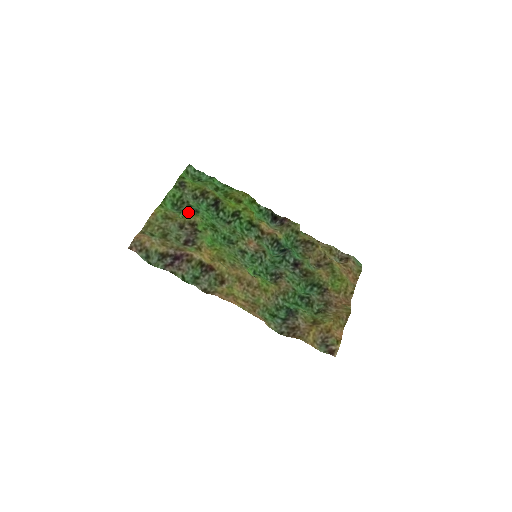
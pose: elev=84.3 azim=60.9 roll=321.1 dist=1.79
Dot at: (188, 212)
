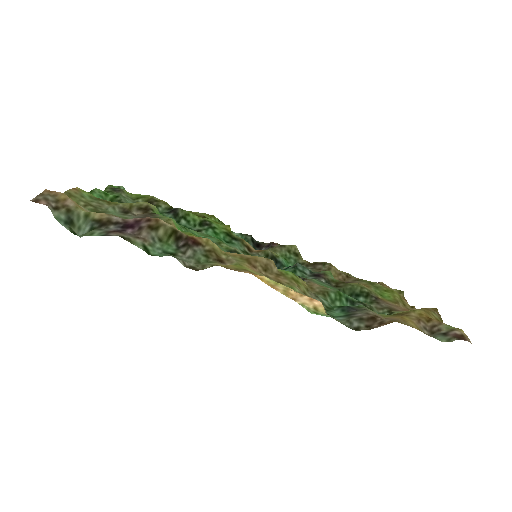
Dot at: occluded
